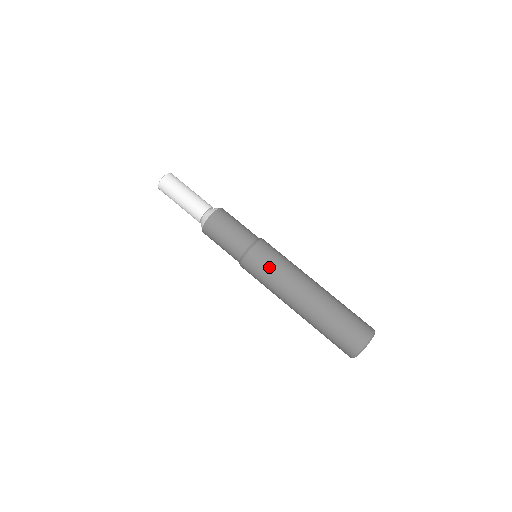
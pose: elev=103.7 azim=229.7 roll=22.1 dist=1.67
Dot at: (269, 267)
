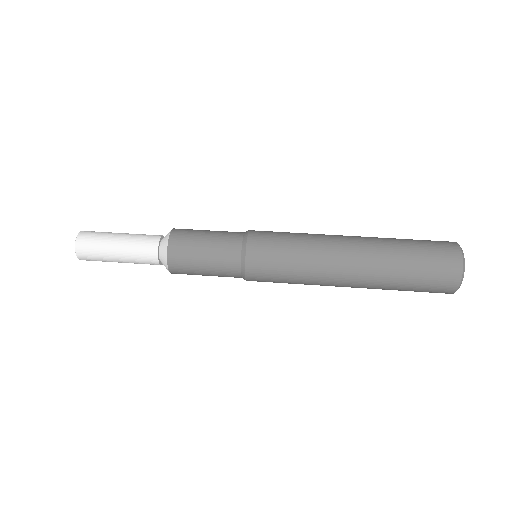
Dot at: (284, 252)
